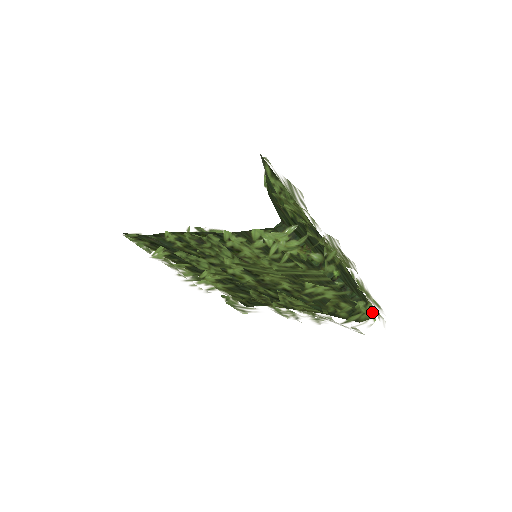
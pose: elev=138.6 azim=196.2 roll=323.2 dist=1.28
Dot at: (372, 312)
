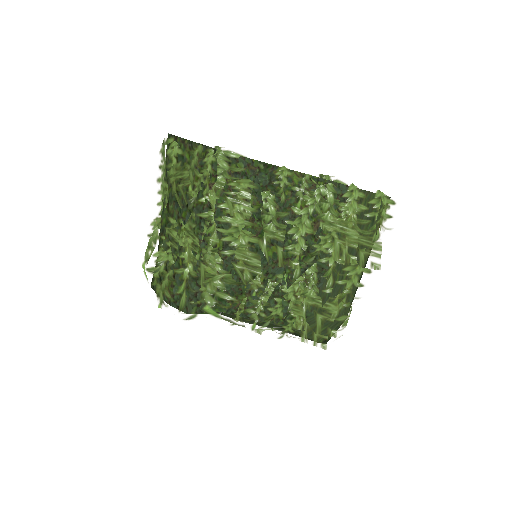
Dot at: occluded
